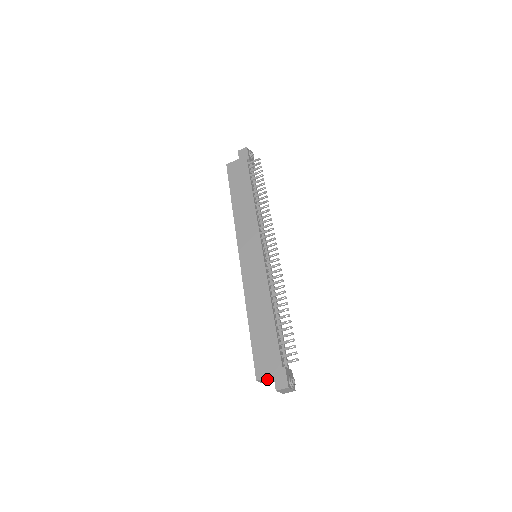
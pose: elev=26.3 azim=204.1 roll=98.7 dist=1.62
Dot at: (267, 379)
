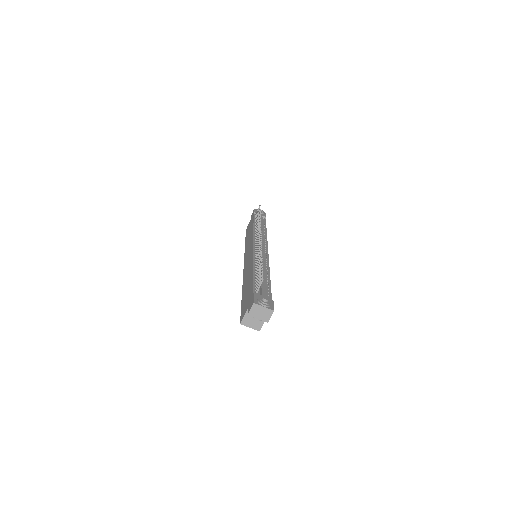
Dot at: (249, 318)
